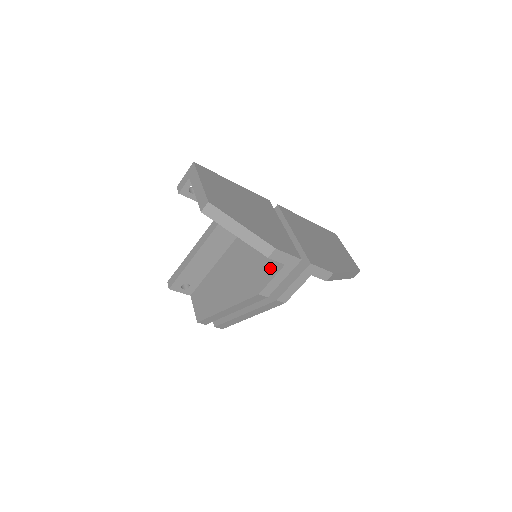
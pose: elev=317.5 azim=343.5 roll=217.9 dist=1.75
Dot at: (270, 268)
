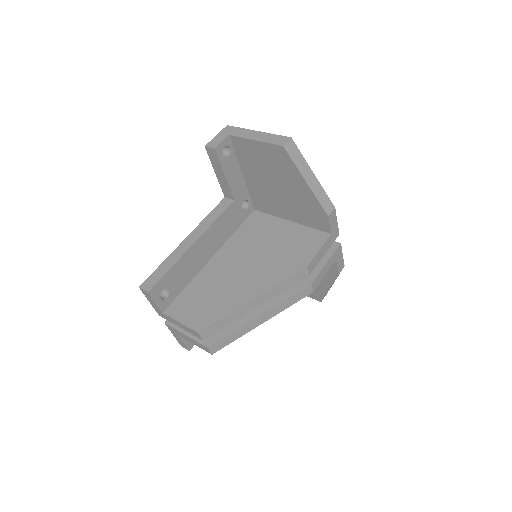
Dot at: (310, 242)
